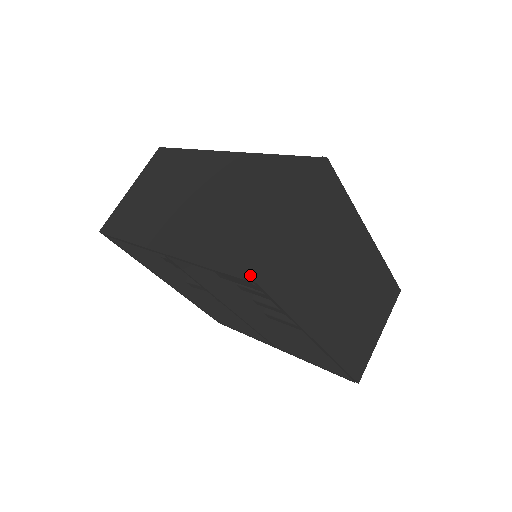
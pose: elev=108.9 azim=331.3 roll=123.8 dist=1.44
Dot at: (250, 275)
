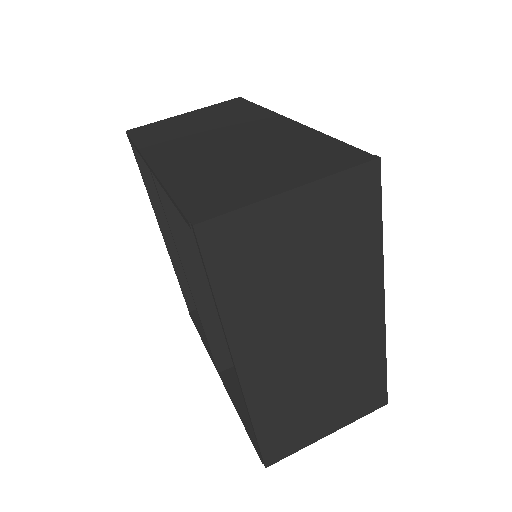
Dot at: (195, 216)
